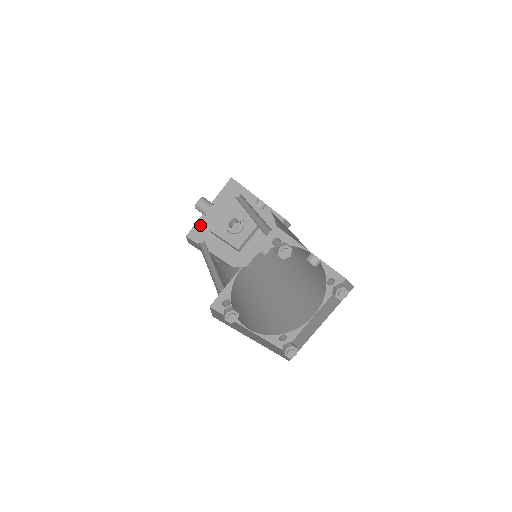
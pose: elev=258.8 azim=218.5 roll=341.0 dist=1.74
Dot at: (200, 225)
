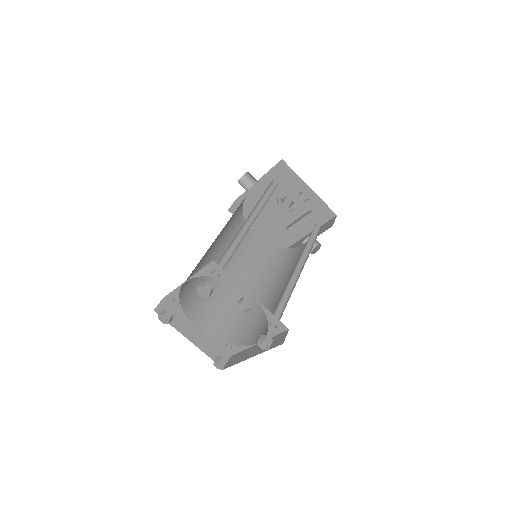
Dot at: (249, 194)
